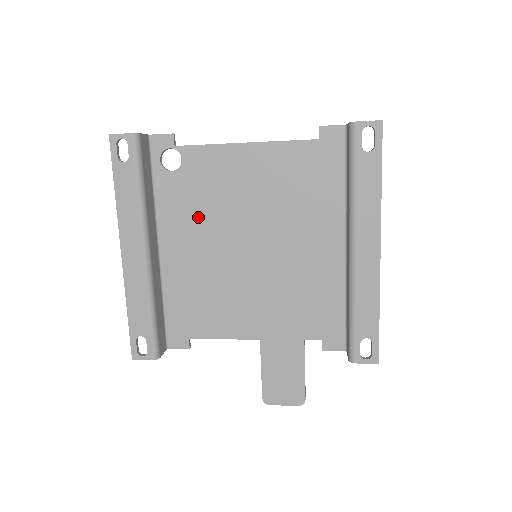
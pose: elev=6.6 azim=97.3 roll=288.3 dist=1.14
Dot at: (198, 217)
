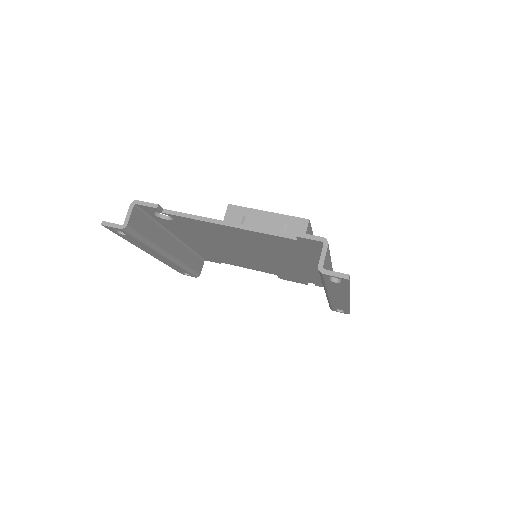
Dot at: (201, 237)
